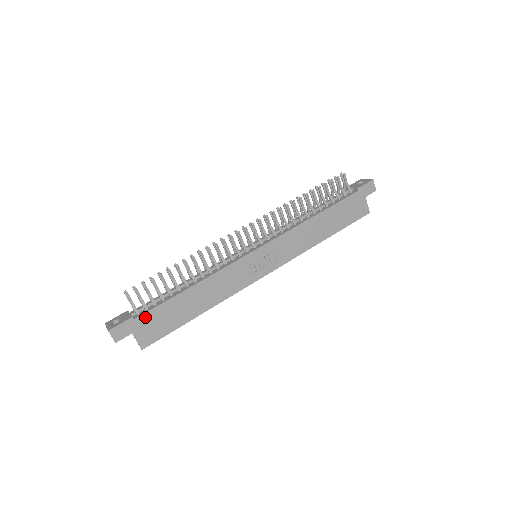
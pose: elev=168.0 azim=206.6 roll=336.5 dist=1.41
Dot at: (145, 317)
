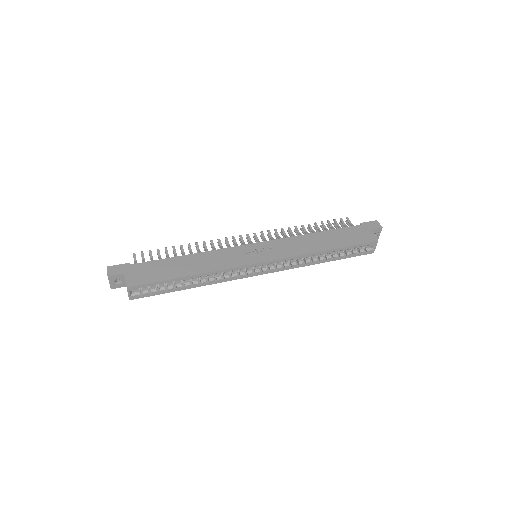
Dot at: (140, 265)
